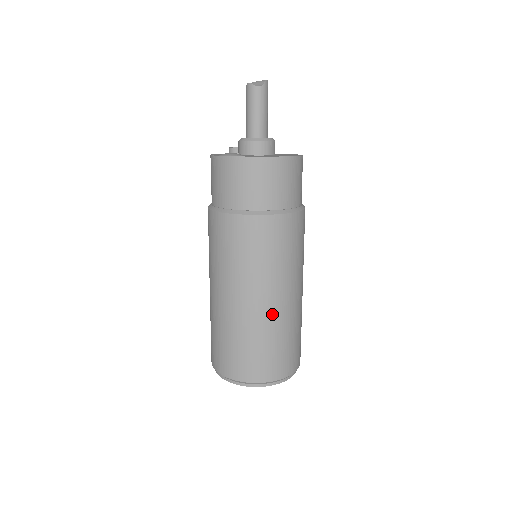
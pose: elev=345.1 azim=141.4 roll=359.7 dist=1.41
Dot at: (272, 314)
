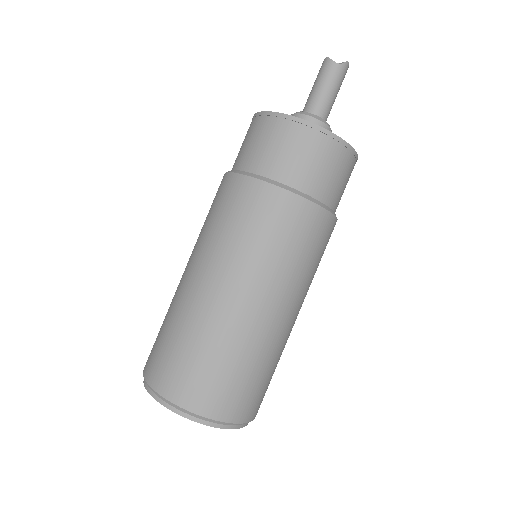
Dot at: (244, 322)
